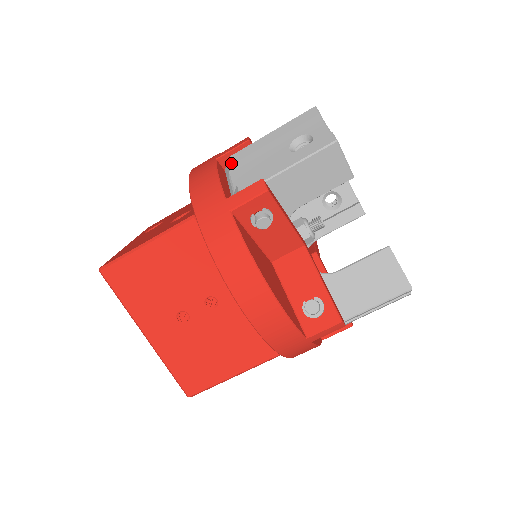
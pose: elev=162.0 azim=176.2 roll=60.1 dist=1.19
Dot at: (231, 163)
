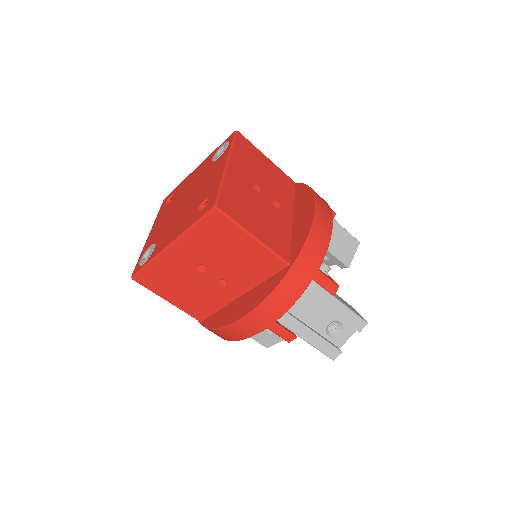
Dot at: occluded
